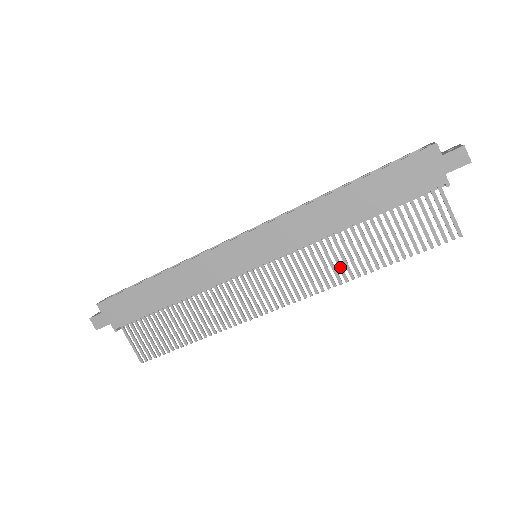
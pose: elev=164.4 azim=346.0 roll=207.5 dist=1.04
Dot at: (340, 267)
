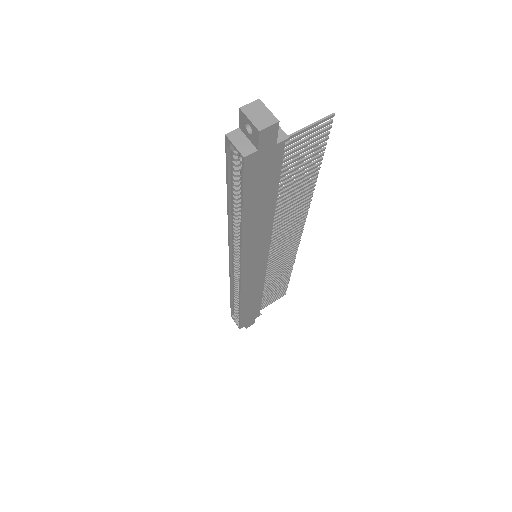
Dot at: (299, 205)
